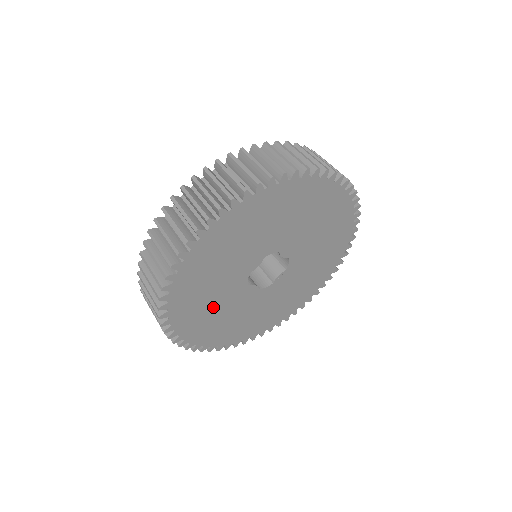
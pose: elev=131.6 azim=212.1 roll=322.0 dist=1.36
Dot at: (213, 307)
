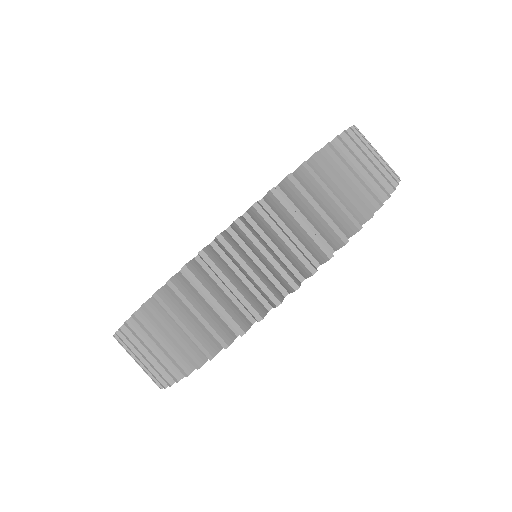
Dot at: occluded
